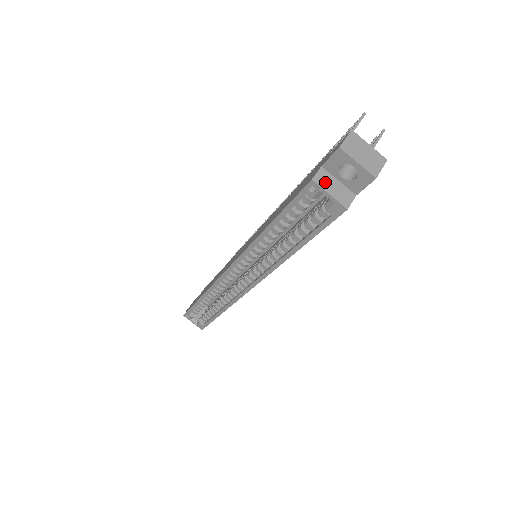
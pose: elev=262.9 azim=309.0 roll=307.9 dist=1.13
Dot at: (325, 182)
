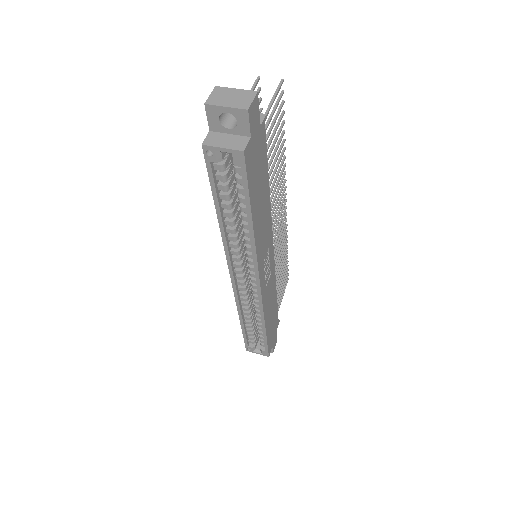
Dot at: (216, 141)
